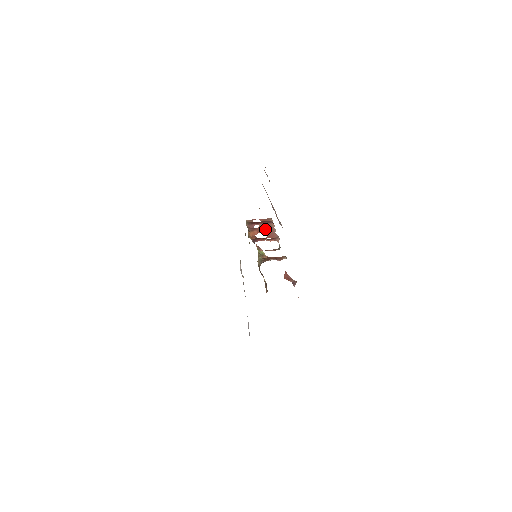
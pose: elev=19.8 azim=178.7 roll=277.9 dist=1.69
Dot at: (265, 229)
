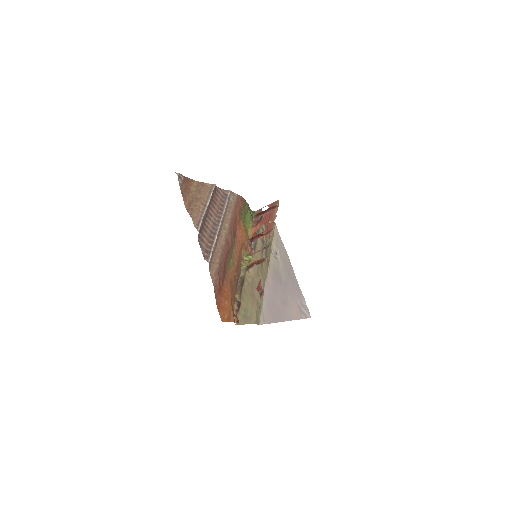
Dot at: (267, 219)
